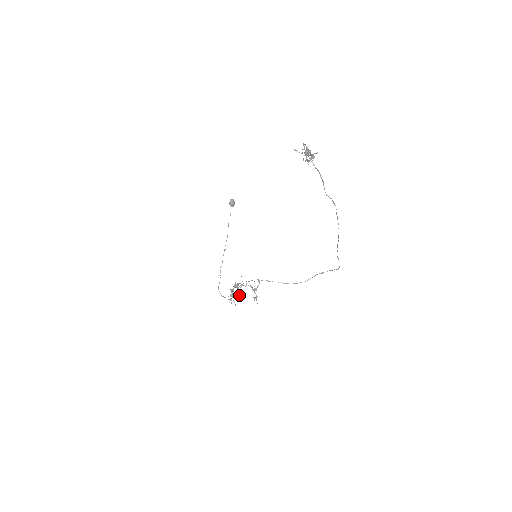
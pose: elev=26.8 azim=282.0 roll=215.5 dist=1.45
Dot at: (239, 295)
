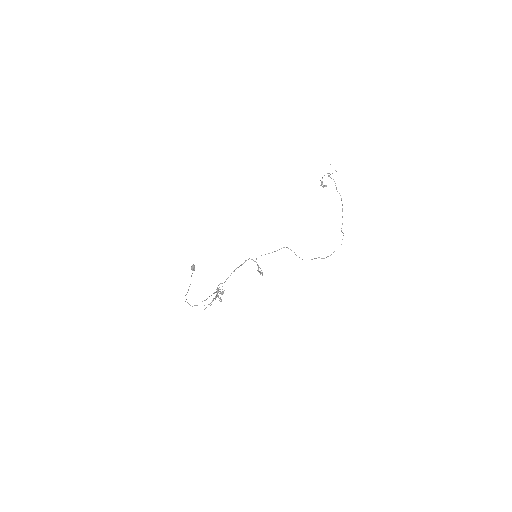
Dot at: occluded
